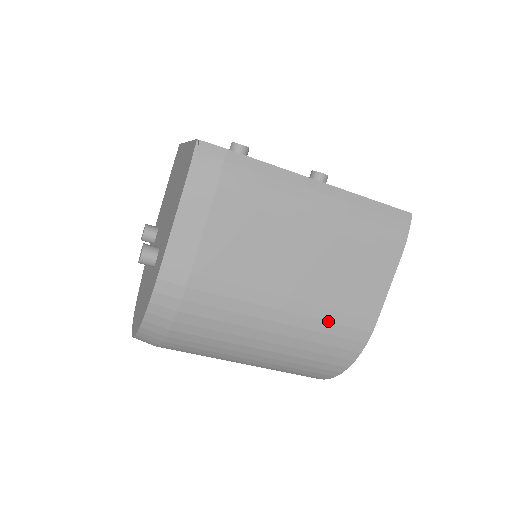
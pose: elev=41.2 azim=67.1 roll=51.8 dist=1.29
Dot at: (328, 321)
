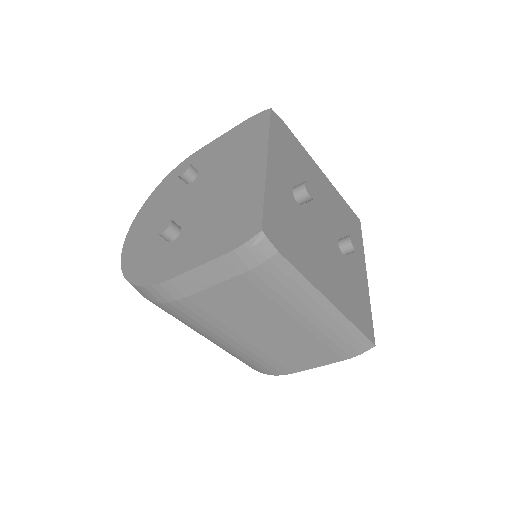
Dot at: (261, 358)
